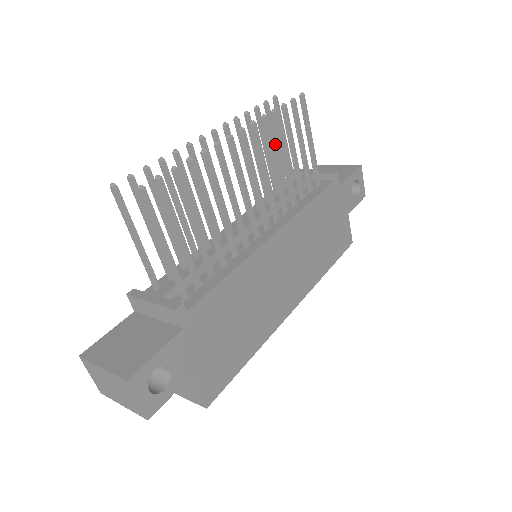
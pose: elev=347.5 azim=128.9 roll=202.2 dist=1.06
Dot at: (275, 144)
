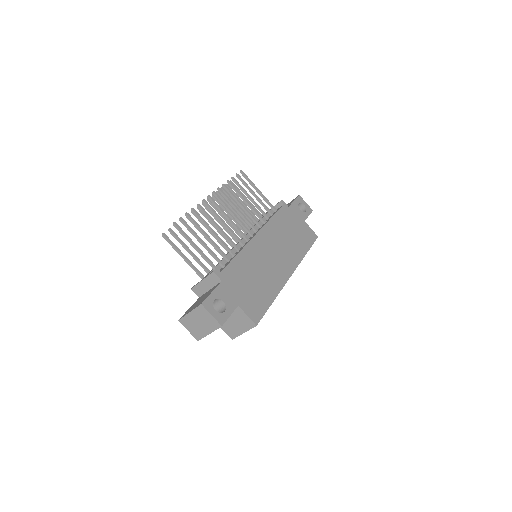
Dot at: (242, 203)
